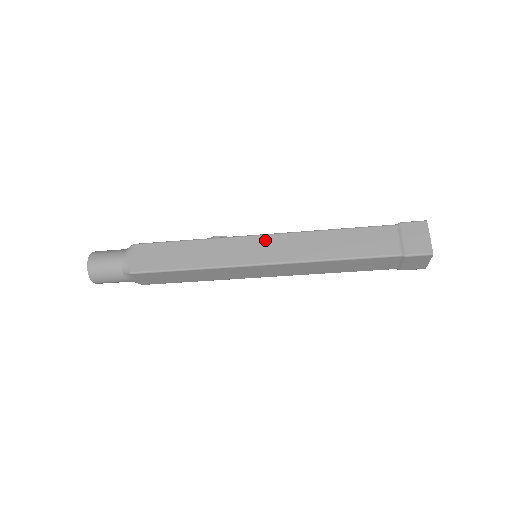
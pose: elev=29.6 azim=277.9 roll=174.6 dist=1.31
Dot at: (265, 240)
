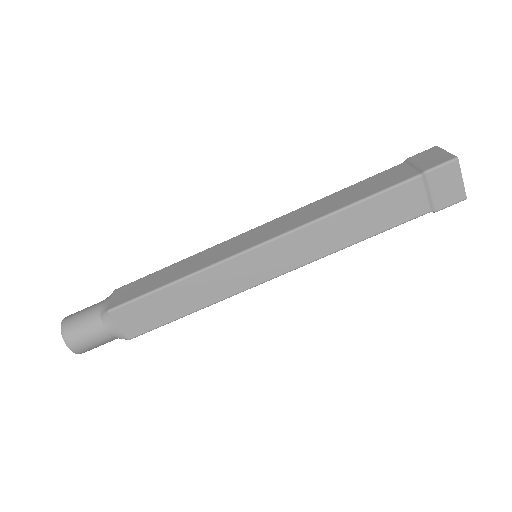
Dot at: (259, 229)
